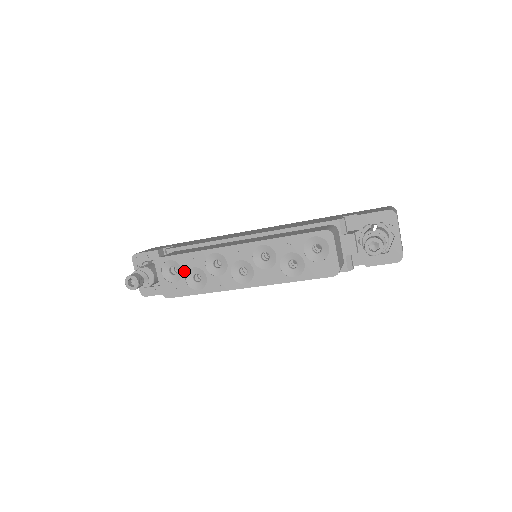
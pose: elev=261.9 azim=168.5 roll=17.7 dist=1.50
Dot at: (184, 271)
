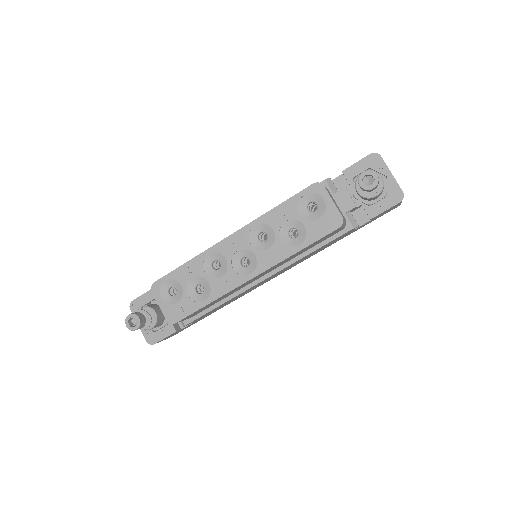
Dot at: (184, 286)
